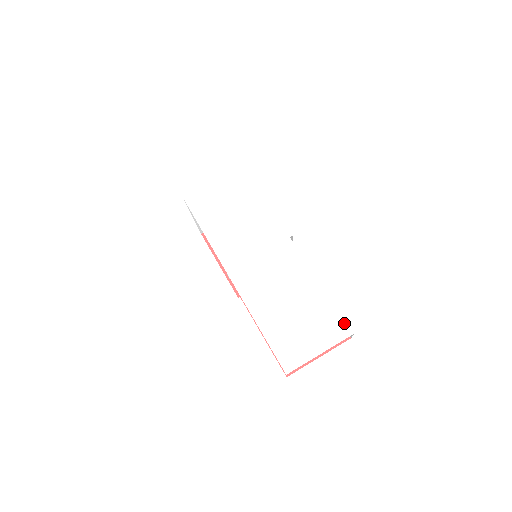
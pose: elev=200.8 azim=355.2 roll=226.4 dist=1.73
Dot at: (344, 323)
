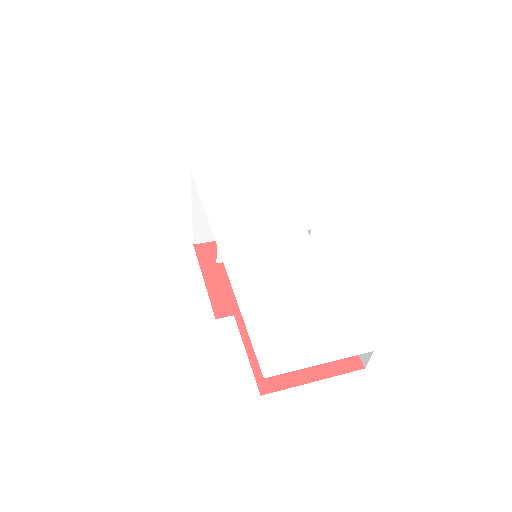
Dot at: (362, 334)
